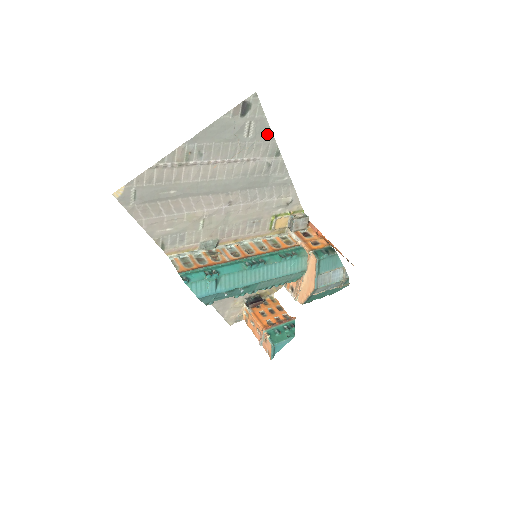
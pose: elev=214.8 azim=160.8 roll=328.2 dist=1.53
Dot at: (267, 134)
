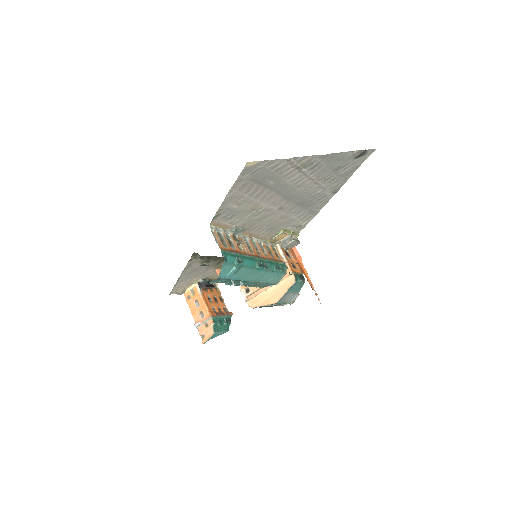
Dot at: (347, 177)
